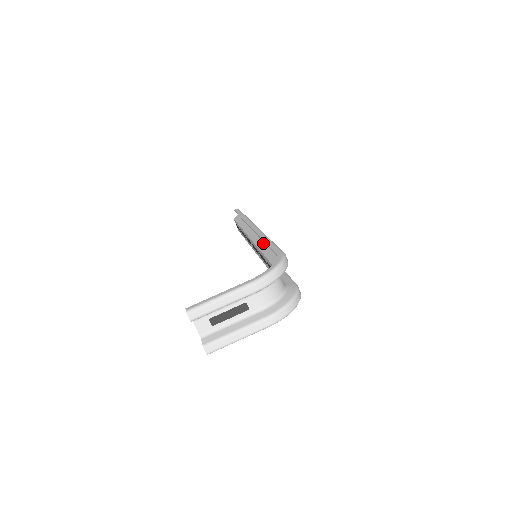
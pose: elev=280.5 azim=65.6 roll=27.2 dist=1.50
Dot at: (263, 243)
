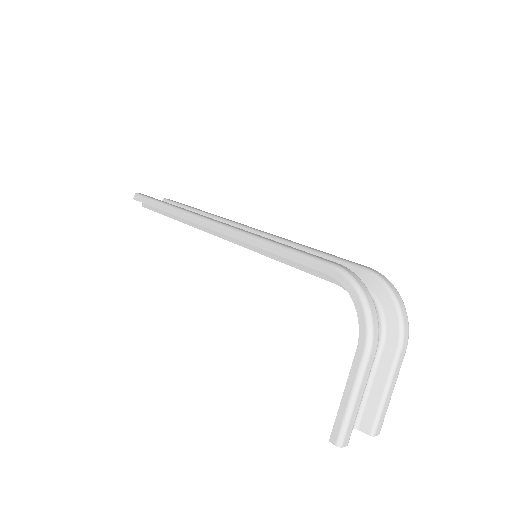
Dot at: occluded
